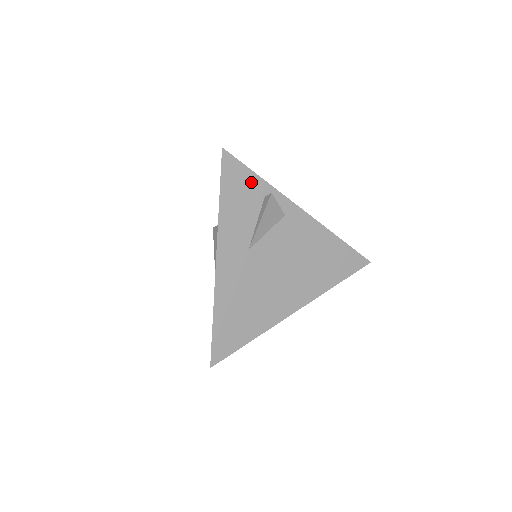
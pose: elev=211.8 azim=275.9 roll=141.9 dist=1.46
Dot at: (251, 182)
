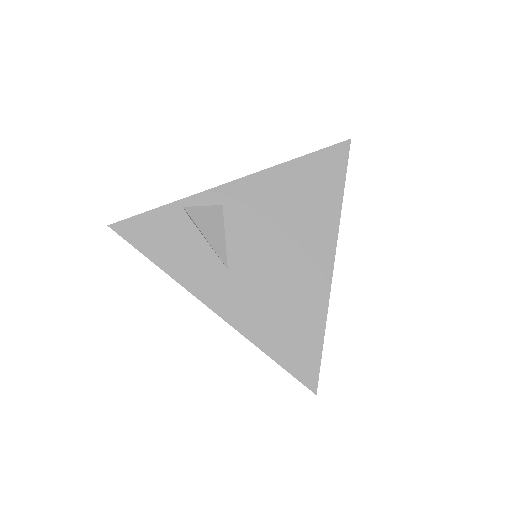
Dot at: (162, 219)
